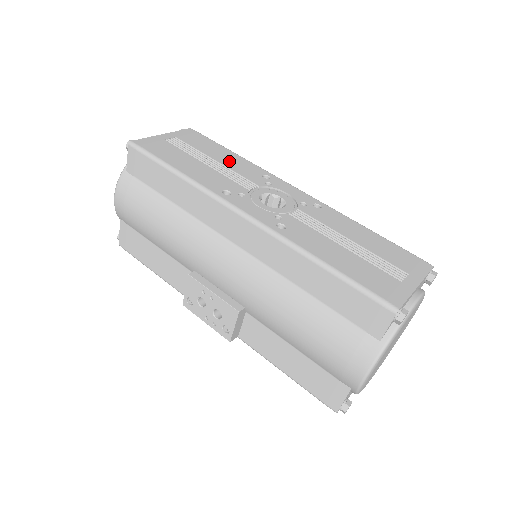
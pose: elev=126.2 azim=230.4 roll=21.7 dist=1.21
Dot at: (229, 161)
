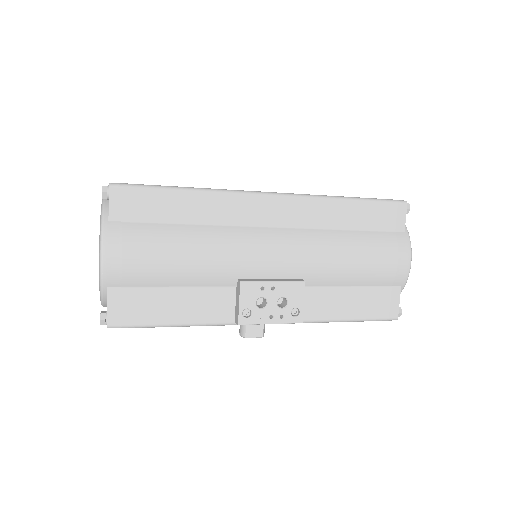
Dot at: occluded
